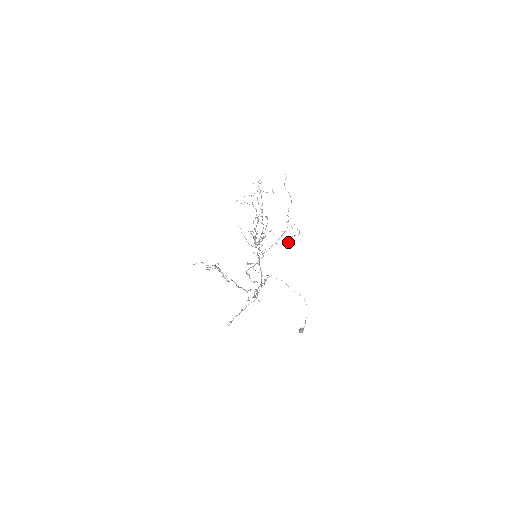
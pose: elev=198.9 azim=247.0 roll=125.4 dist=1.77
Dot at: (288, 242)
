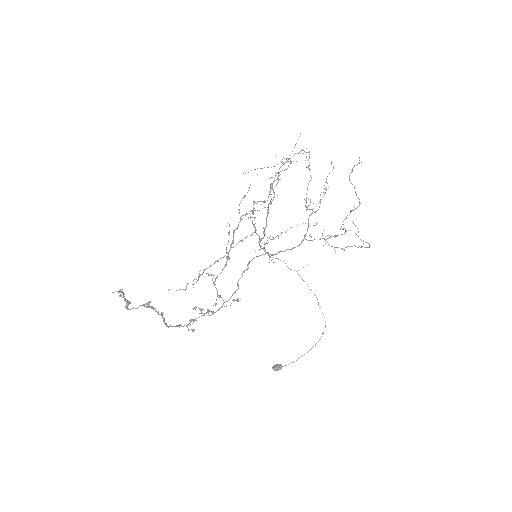
Dot at: occluded
